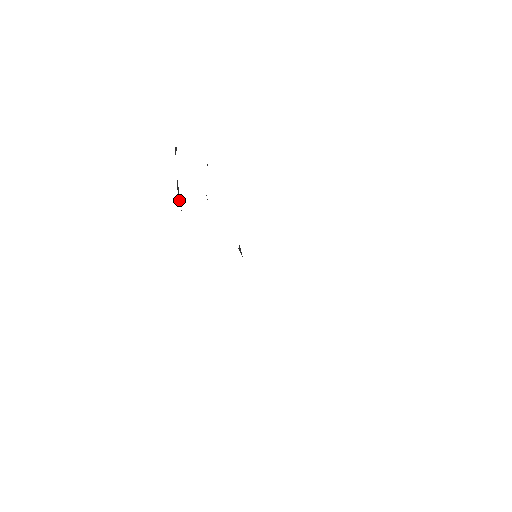
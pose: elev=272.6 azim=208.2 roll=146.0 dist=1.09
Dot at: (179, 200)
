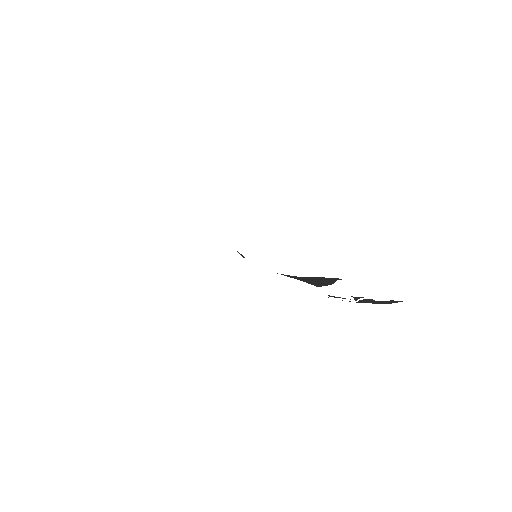
Dot at: occluded
